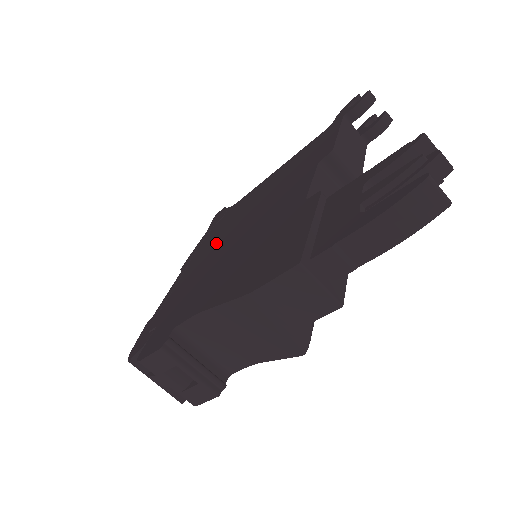
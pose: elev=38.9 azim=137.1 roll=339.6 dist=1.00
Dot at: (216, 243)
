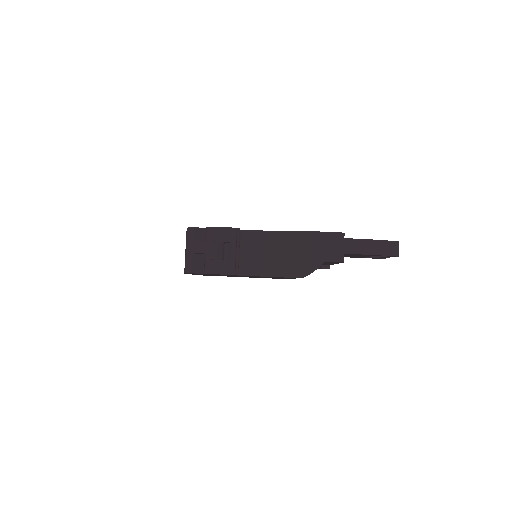
Dot at: occluded
